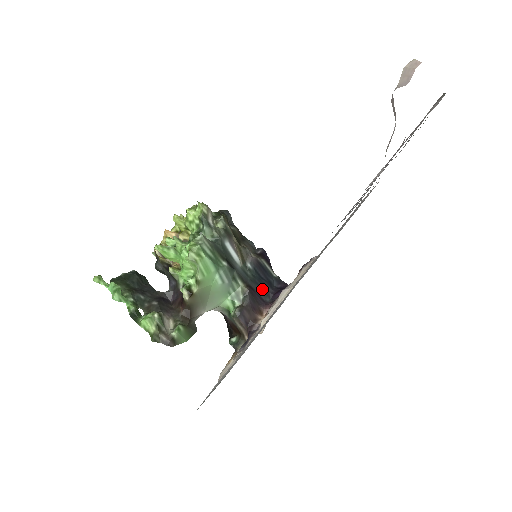
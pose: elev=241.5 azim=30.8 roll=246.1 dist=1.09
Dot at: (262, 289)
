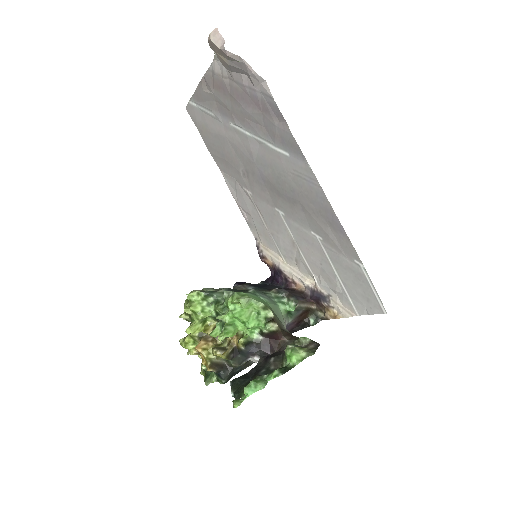
Dot at: (273, 287)
